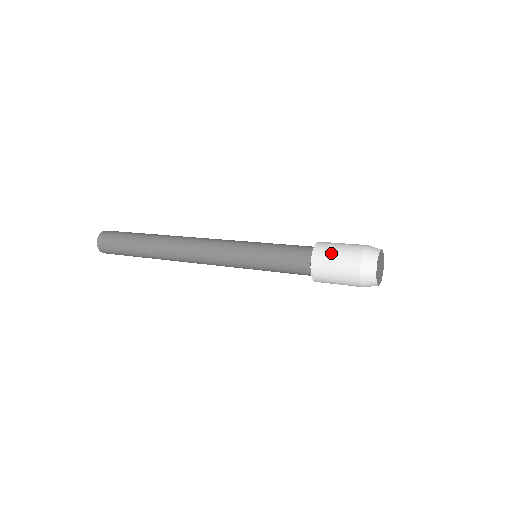
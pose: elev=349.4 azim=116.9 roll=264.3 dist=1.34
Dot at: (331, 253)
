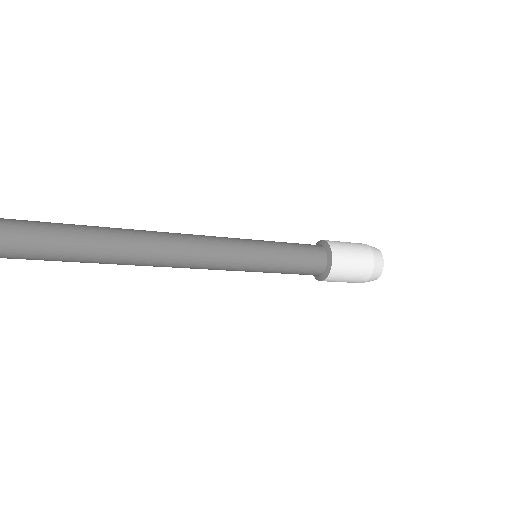
Dot at: occluded
